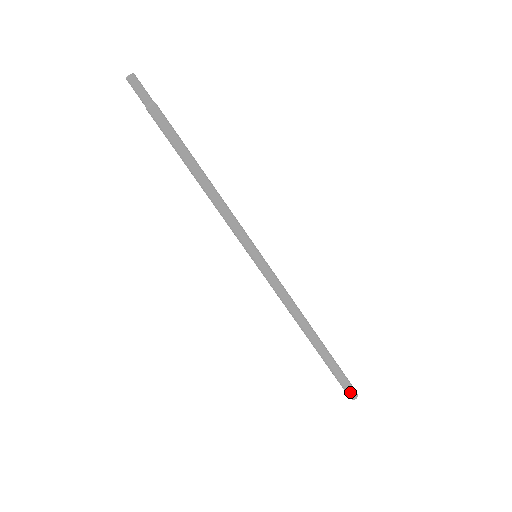
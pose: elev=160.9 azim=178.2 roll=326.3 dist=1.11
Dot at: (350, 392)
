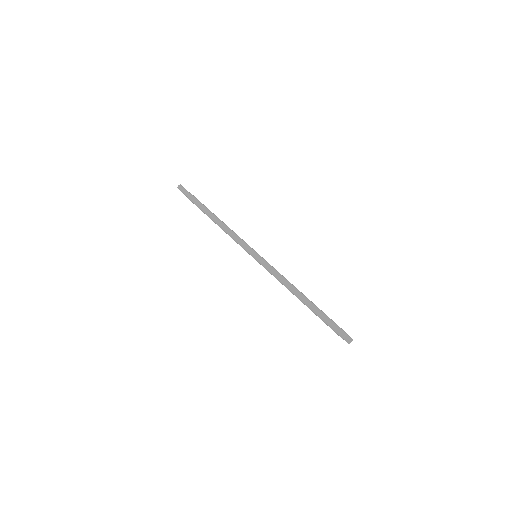
Dot at: (344, 337)
